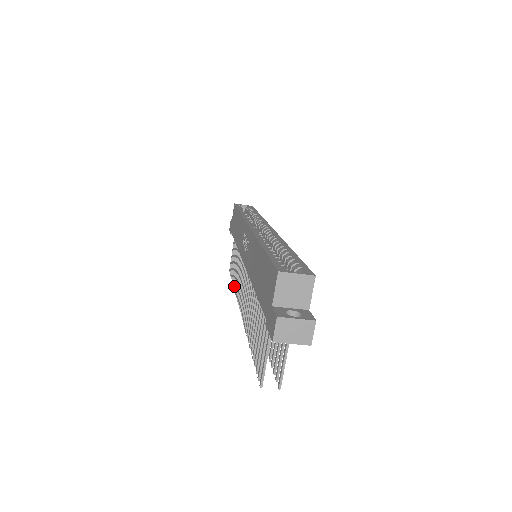
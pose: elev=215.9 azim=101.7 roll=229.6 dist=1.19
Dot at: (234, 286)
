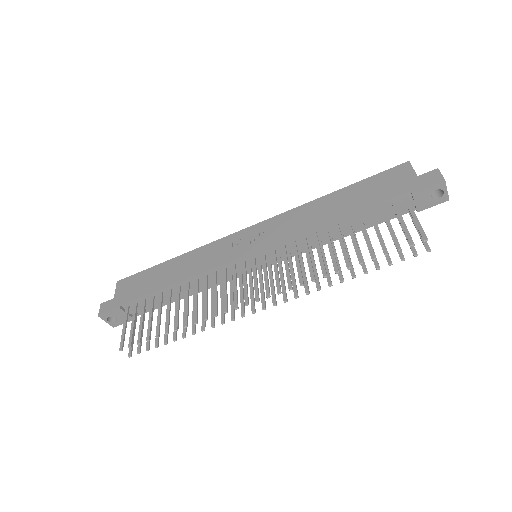
Dot at: (187, 322)
